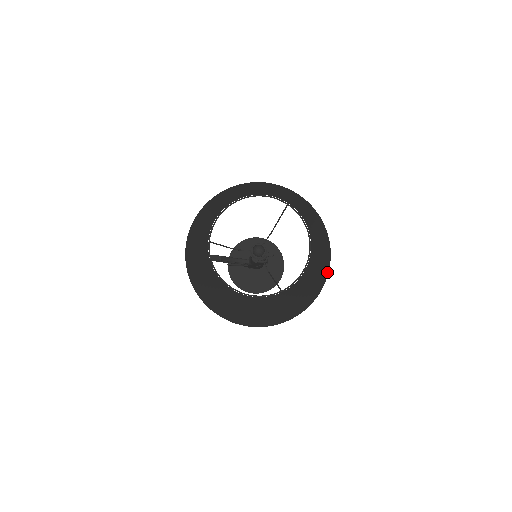
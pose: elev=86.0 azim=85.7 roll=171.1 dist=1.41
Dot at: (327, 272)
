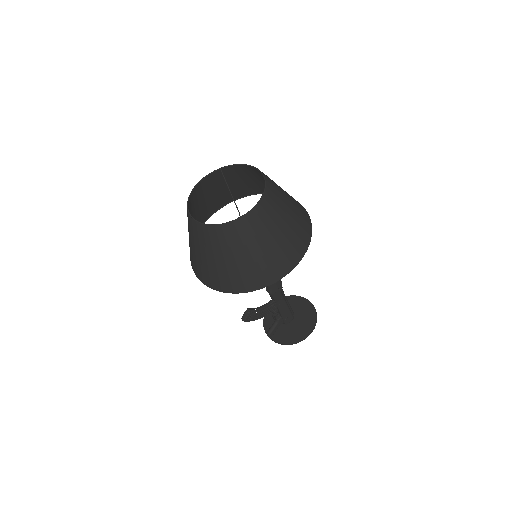
Dot at: (299, 203)
